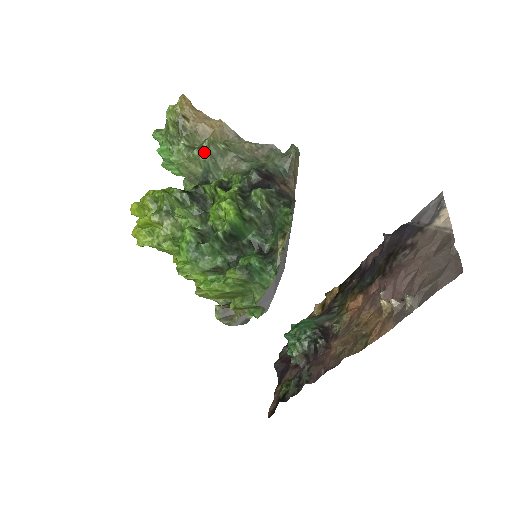
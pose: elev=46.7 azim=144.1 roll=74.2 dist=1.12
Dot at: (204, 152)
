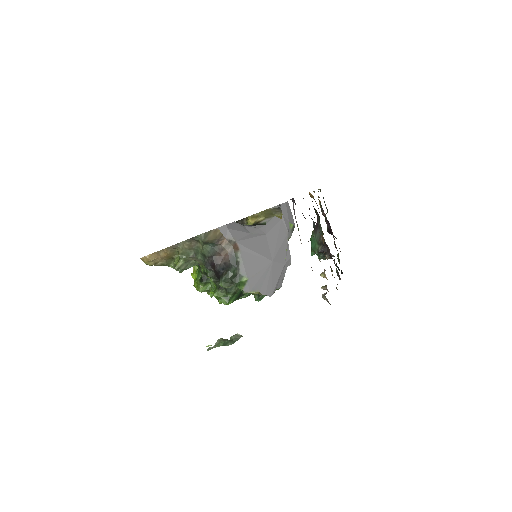
Dot at: (182, 269)
